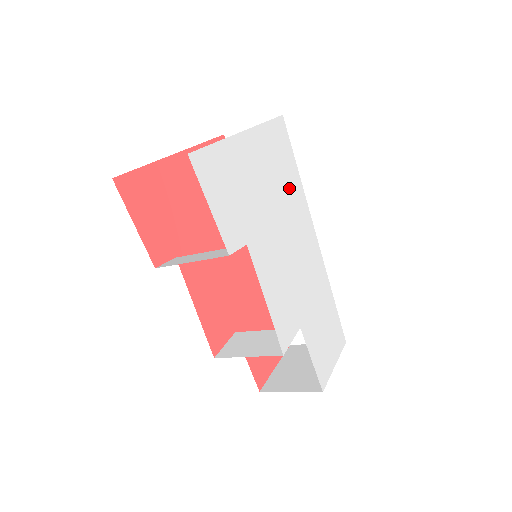
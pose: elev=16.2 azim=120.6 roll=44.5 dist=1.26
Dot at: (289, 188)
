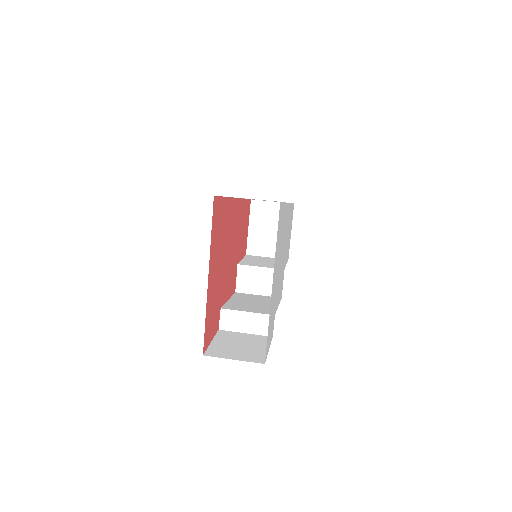
Dot at: (282, 231)
